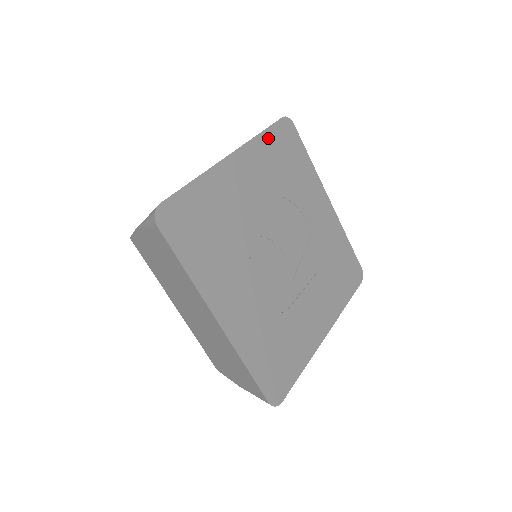
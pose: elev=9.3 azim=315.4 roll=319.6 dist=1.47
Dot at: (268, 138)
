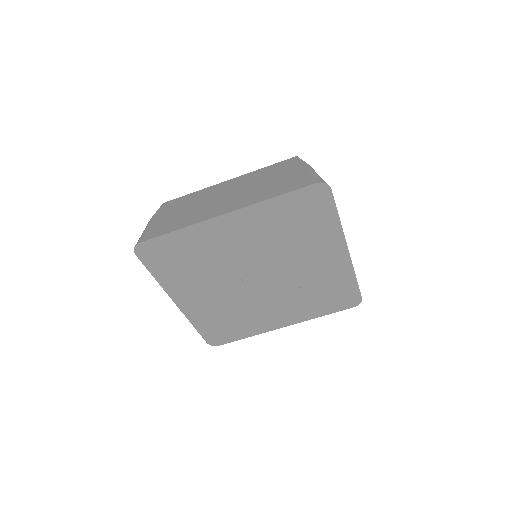
Dot at: (282, 201)
